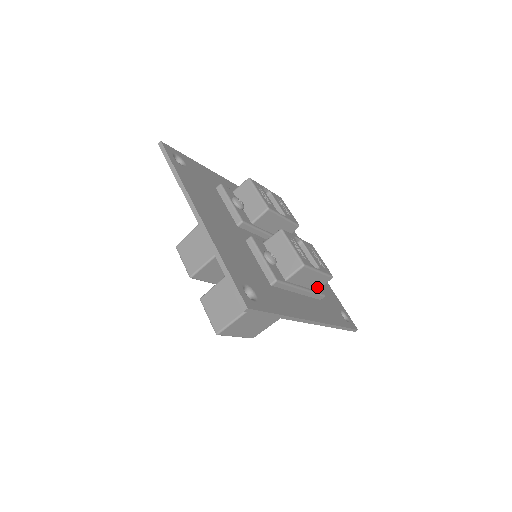
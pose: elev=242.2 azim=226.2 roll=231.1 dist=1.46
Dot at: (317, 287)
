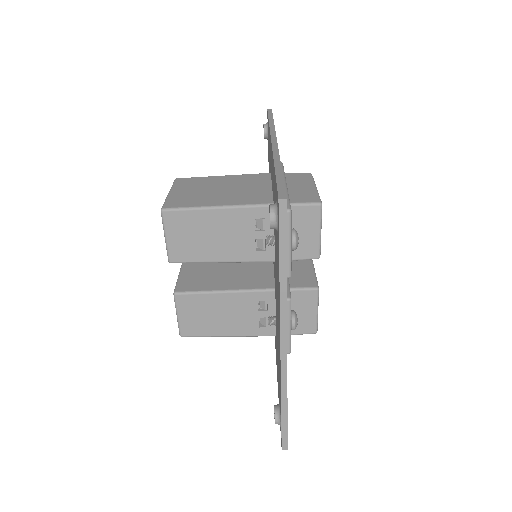
Dot at: occluded
